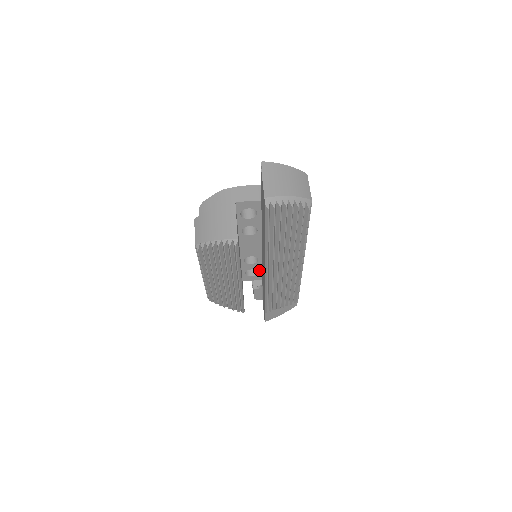
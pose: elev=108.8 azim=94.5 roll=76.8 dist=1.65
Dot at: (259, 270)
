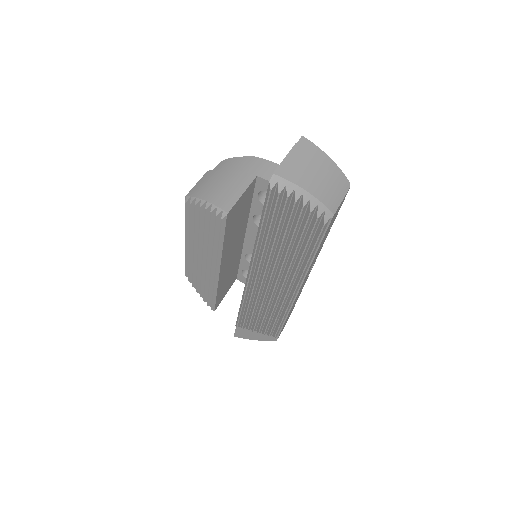
Dot at: occluded
